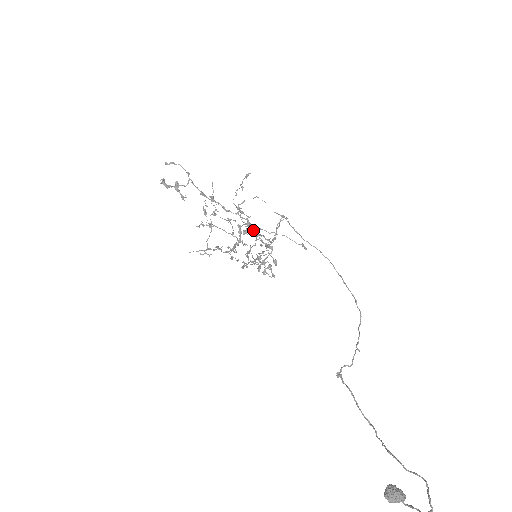
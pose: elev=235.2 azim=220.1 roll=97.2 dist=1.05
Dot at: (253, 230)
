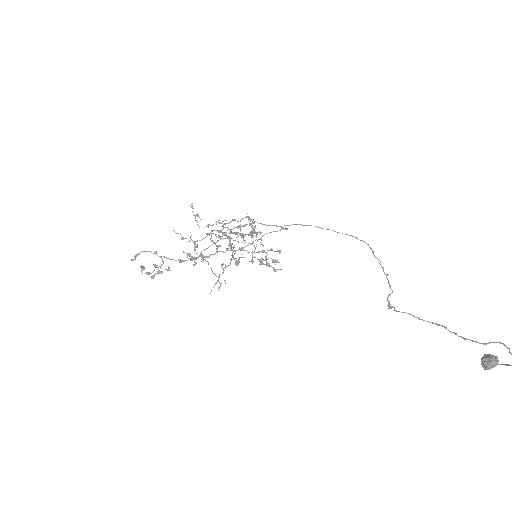
Dot at: (234, 233)
